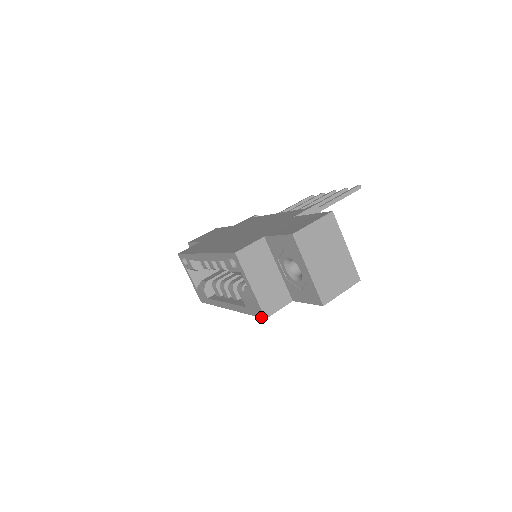
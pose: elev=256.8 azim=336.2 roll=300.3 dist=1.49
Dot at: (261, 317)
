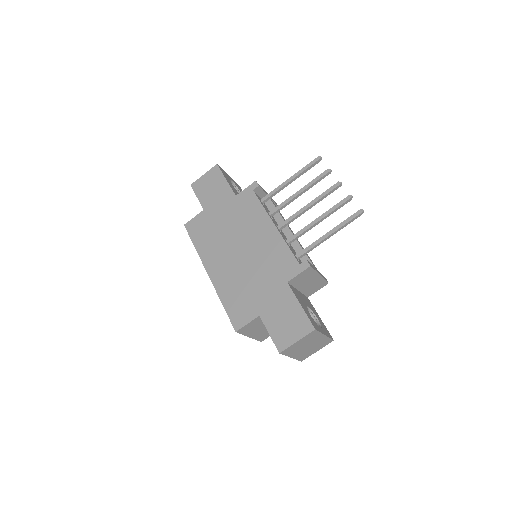
Dot at: occluded
